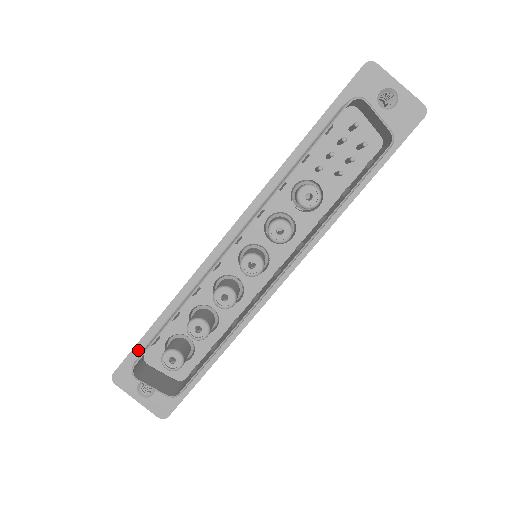
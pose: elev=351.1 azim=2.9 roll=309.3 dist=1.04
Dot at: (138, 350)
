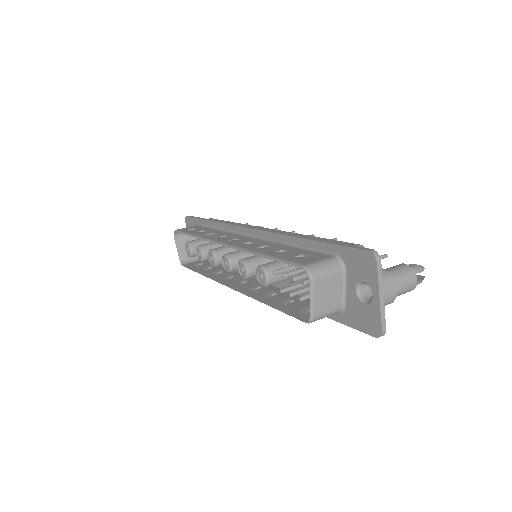
Dot at: (196, 221)
